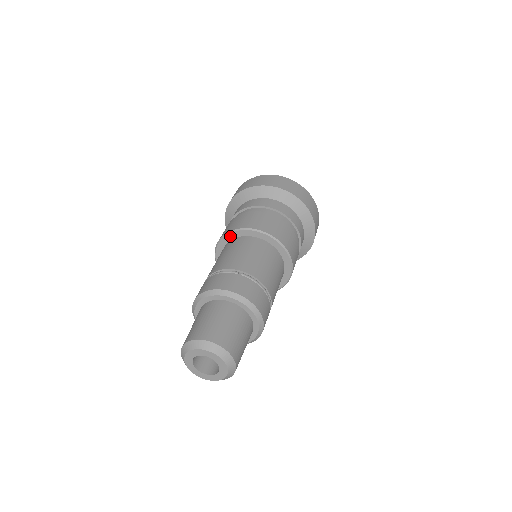
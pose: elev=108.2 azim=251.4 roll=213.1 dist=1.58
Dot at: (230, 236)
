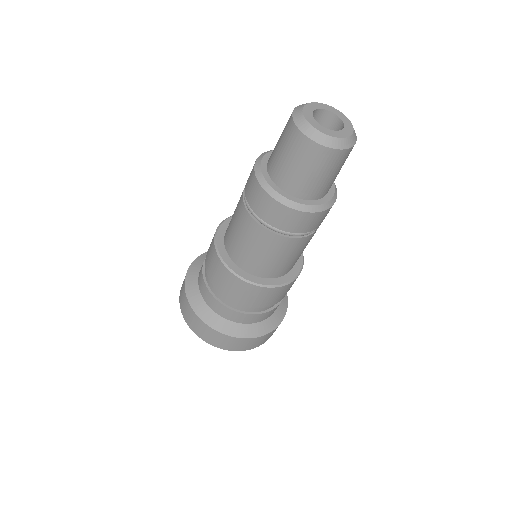
Dot at: (220, 234)
